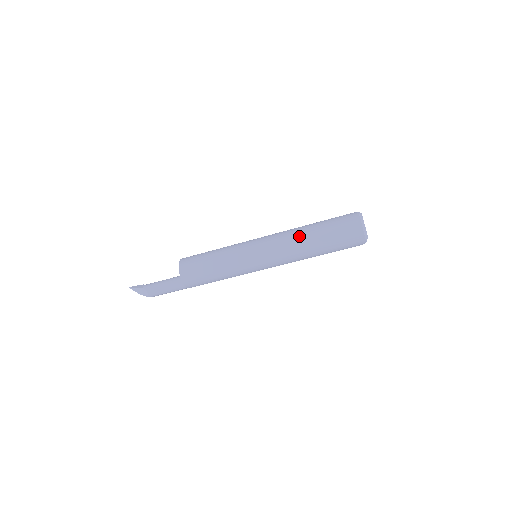
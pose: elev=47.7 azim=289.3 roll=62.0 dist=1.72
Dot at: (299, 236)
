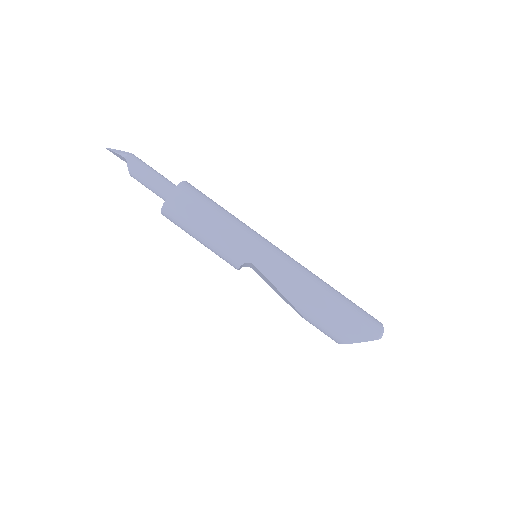
Dot at: occluded
